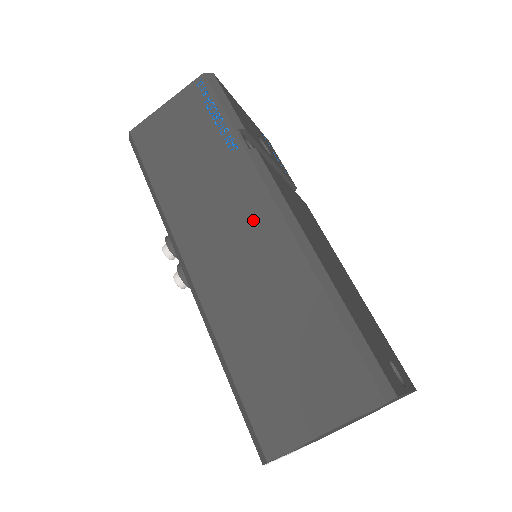
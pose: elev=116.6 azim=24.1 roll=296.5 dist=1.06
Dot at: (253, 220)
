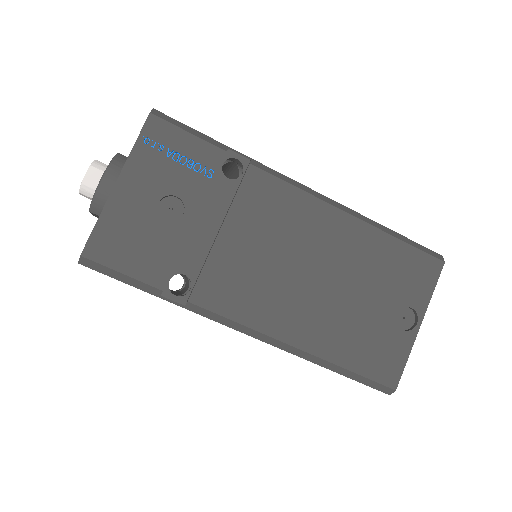
Dot at: occluded
